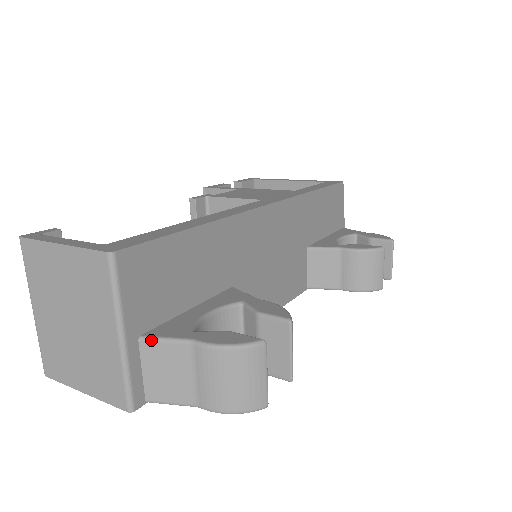
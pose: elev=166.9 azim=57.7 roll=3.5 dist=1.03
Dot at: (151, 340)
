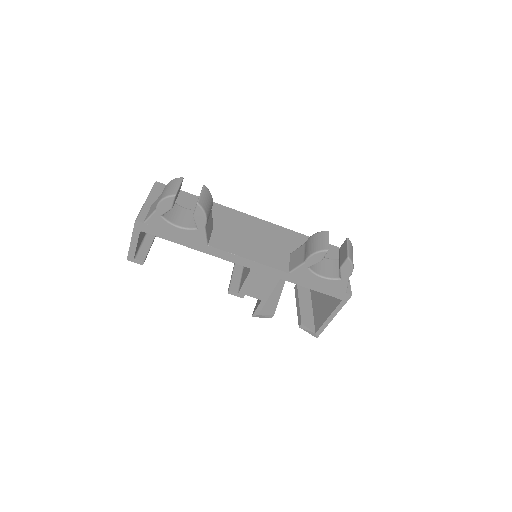
Dot at: occluded
